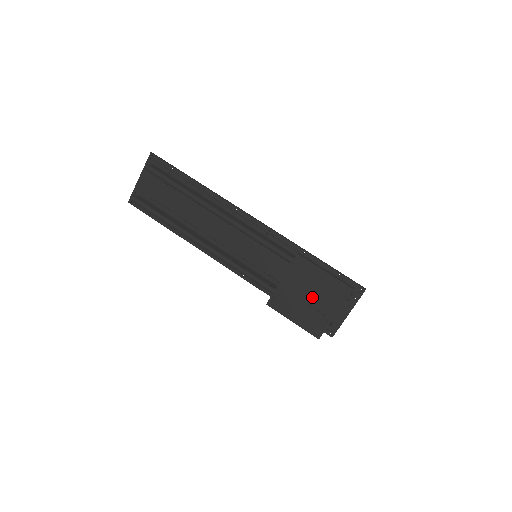
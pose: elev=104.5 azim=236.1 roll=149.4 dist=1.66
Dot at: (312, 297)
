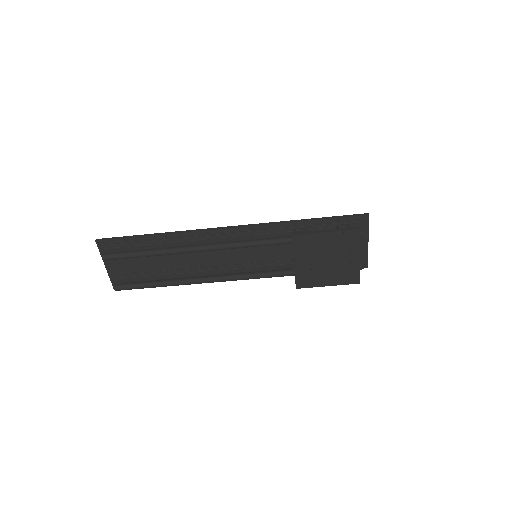
Dot at: (330, 258)
